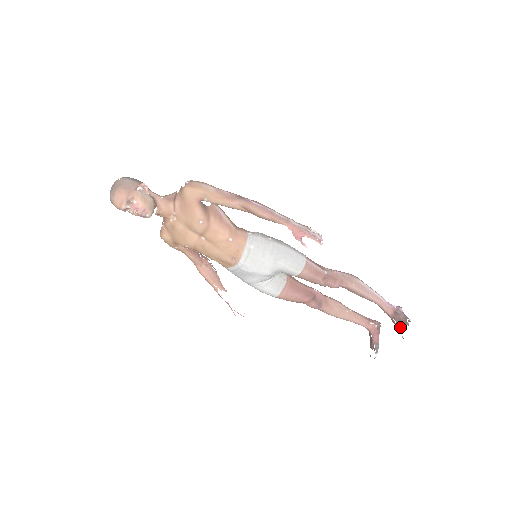
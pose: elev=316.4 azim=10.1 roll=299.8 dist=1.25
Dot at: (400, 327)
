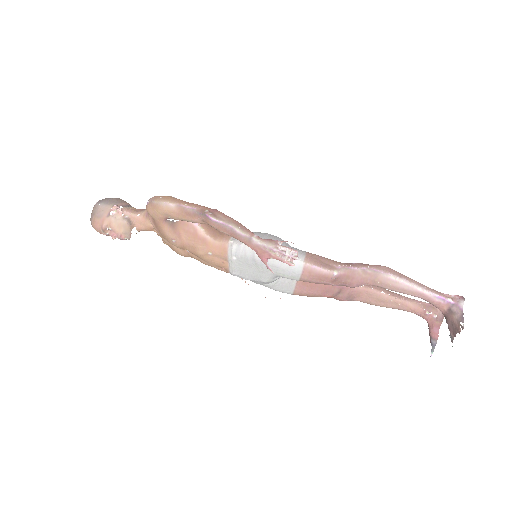
Dot at: (451, 333)
